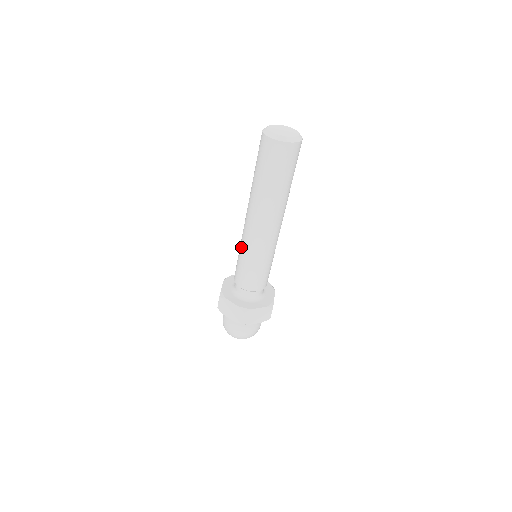
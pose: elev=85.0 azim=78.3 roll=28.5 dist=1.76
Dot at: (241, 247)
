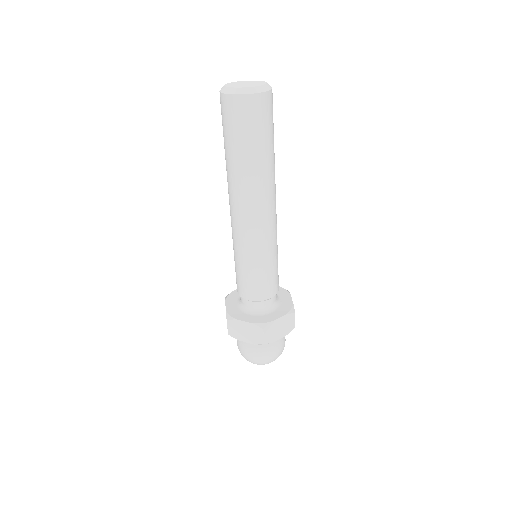
Dot at: (235, 250)
